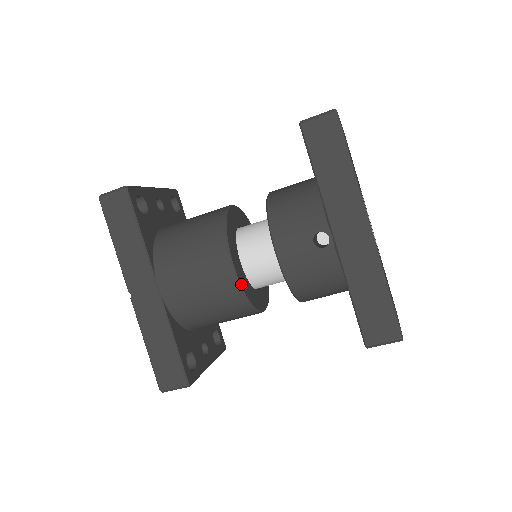
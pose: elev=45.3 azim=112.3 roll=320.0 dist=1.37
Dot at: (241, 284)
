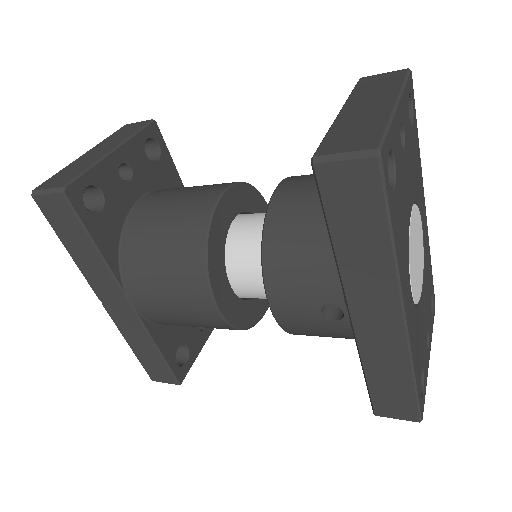
Dot at: (229, 320)
